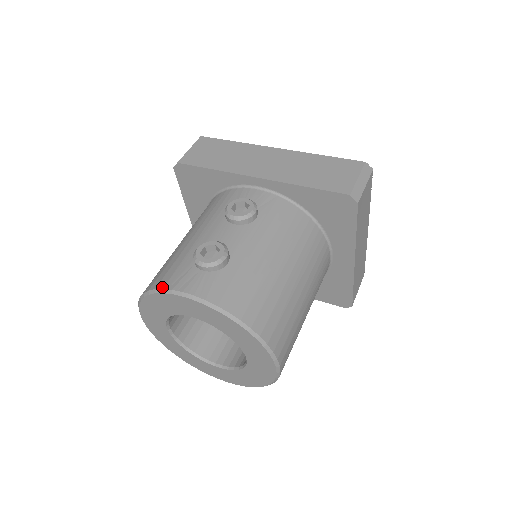
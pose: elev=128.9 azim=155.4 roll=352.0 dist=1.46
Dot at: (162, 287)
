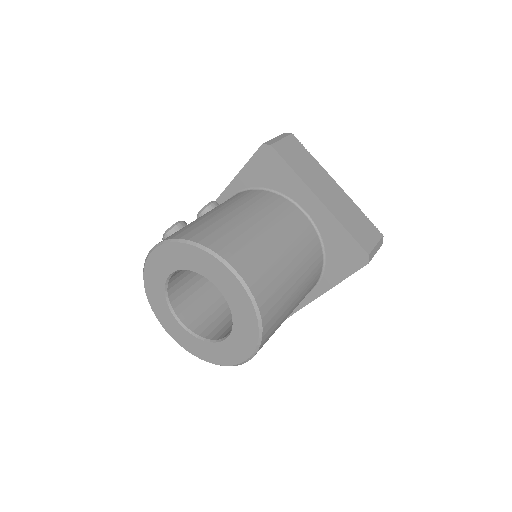
Dot at: occluded
